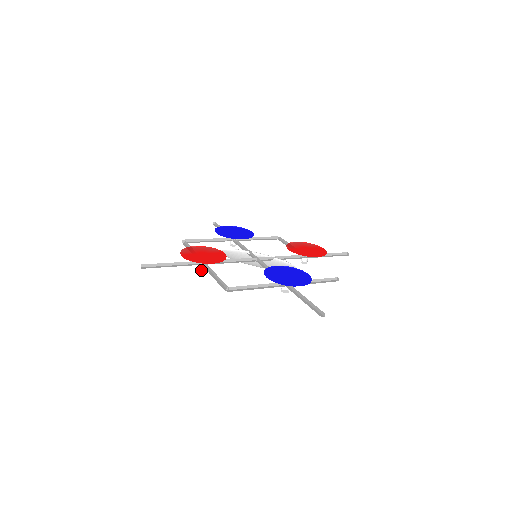
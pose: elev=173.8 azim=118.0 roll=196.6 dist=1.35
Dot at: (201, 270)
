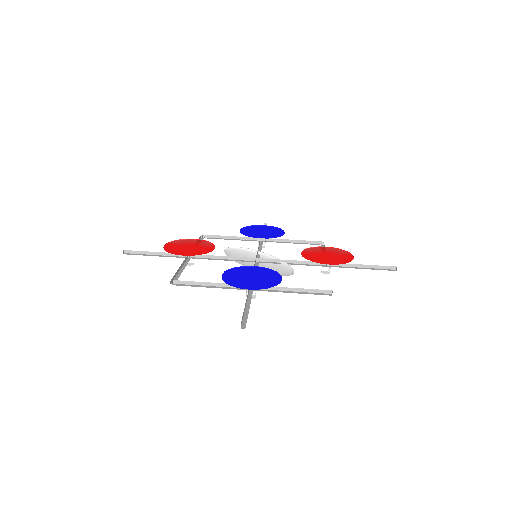
Dot at: (188, 264)
